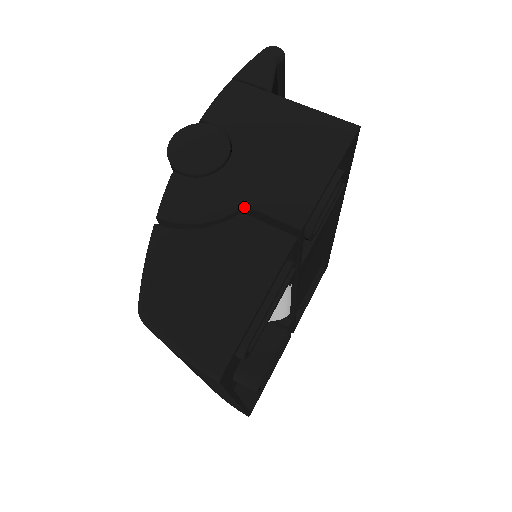
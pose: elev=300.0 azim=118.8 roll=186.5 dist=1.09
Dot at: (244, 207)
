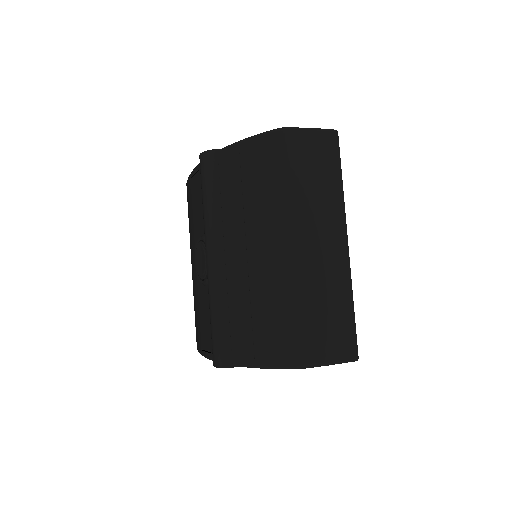
Dot at: occluded
